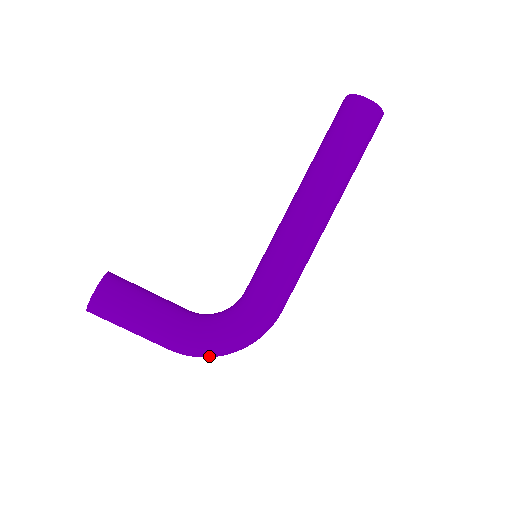
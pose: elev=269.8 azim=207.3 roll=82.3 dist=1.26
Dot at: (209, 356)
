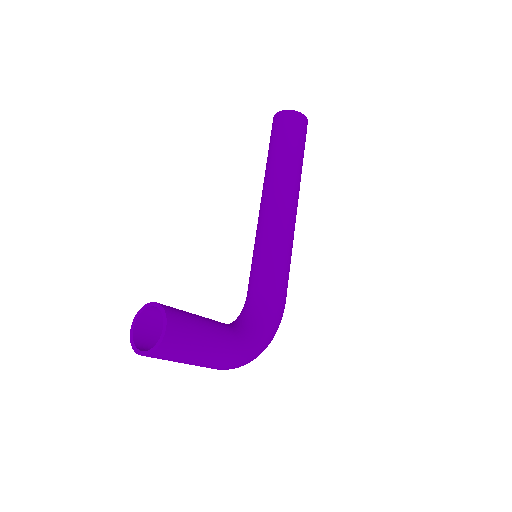
Dot at: occluded
